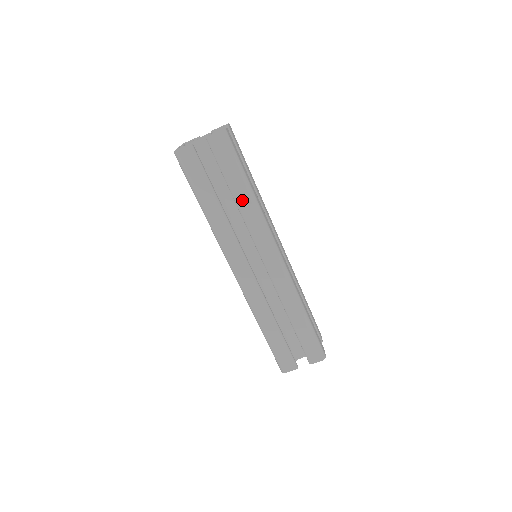
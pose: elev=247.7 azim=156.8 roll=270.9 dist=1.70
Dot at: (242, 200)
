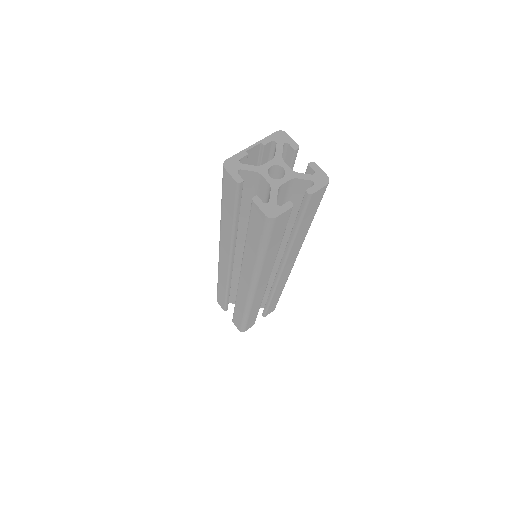
Dot at: (249, 251)
